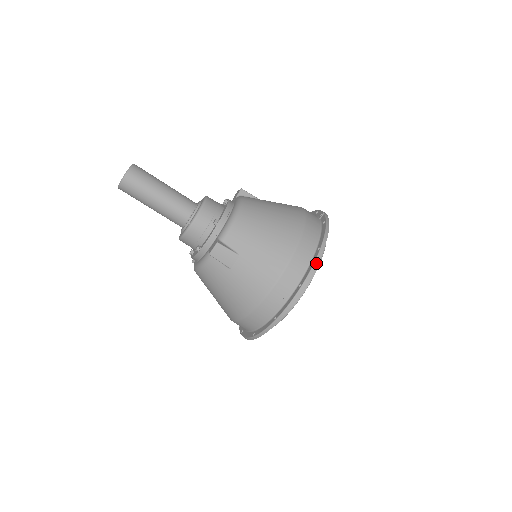
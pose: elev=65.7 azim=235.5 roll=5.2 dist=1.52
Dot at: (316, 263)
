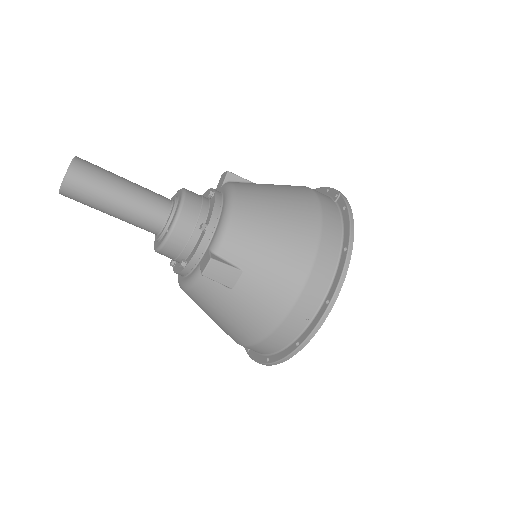
Dot at: (345, 270)
